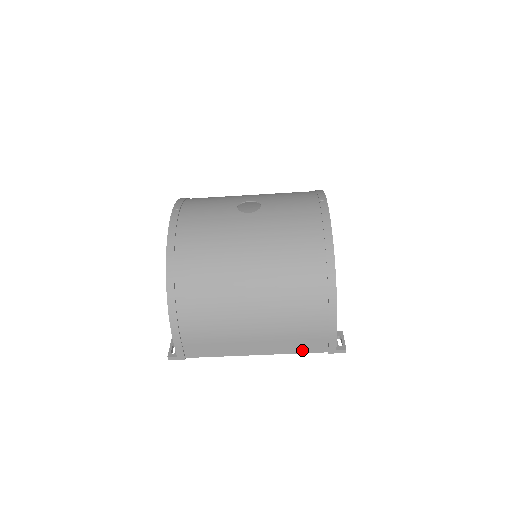
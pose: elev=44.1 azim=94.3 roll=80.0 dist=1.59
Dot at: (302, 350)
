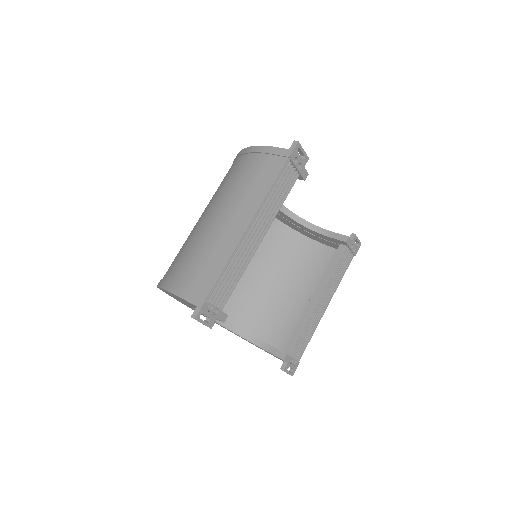
Dot at: (271, 181)
